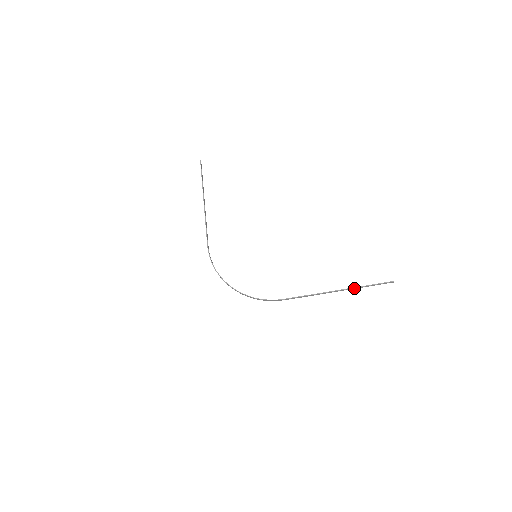
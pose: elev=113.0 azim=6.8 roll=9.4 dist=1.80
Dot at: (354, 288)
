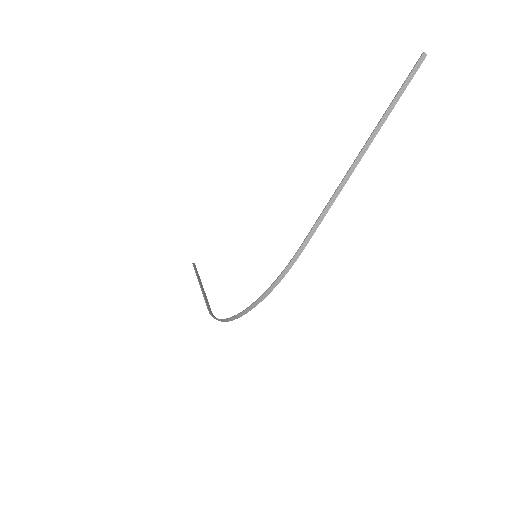
Dot at: (380, 125)
